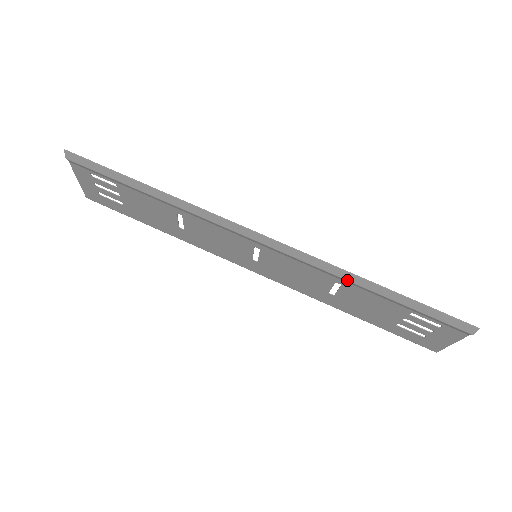
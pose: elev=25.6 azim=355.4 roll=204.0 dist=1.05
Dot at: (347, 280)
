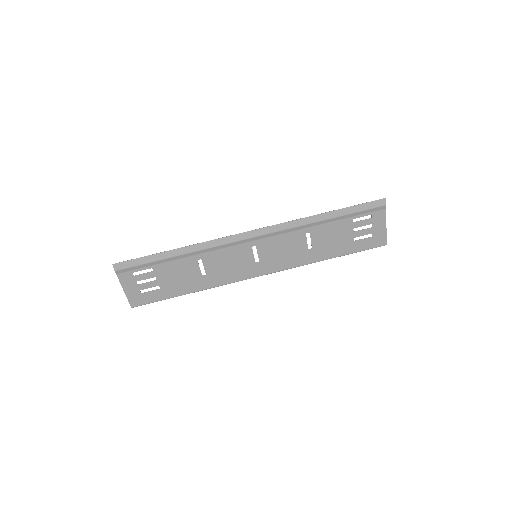
Dot at: (310, 223)
